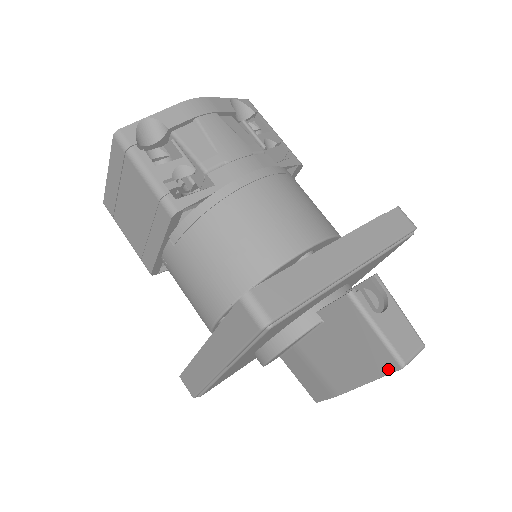
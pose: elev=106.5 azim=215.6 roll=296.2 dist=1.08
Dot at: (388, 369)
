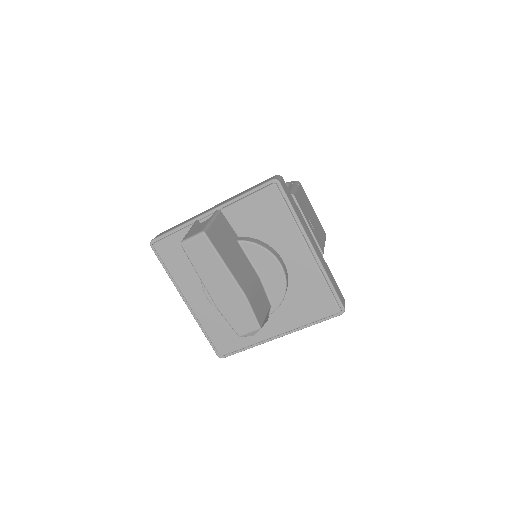
Dot at: (187, 253)
